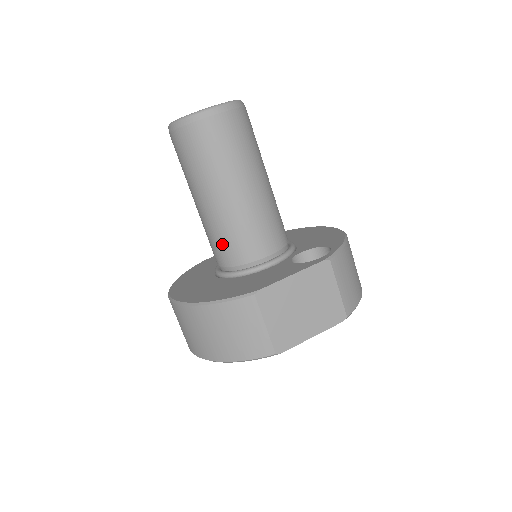
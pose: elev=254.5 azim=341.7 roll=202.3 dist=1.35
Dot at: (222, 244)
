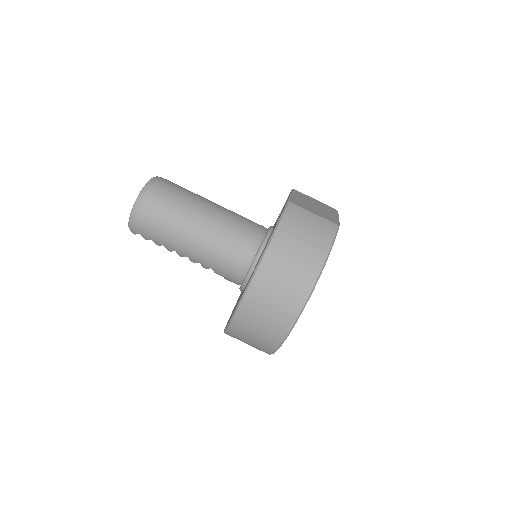
Dot at: (235, 241)
